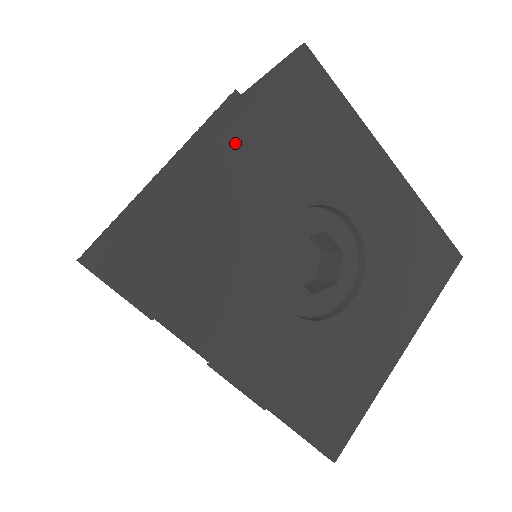
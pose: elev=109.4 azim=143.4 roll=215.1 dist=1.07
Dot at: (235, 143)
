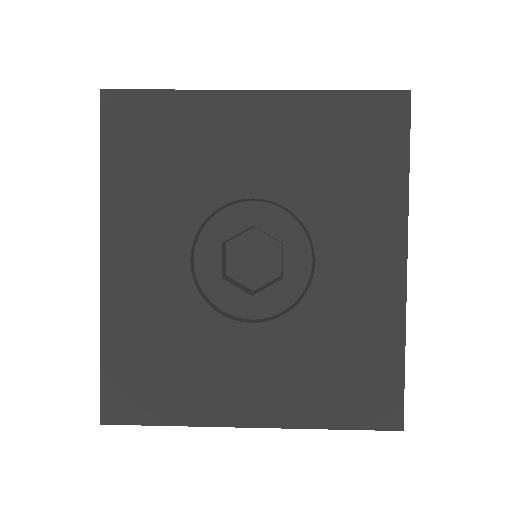
Dot at: (275, 105)
